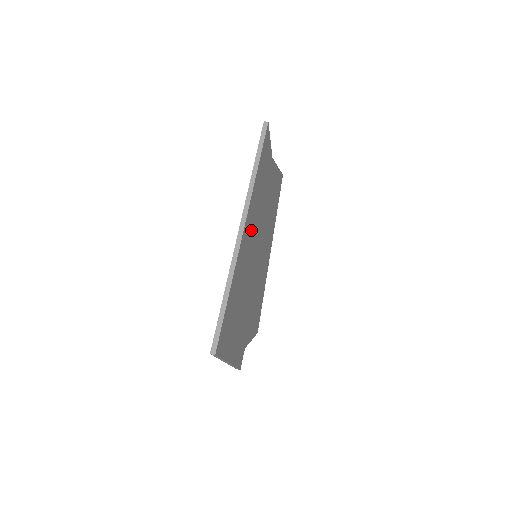
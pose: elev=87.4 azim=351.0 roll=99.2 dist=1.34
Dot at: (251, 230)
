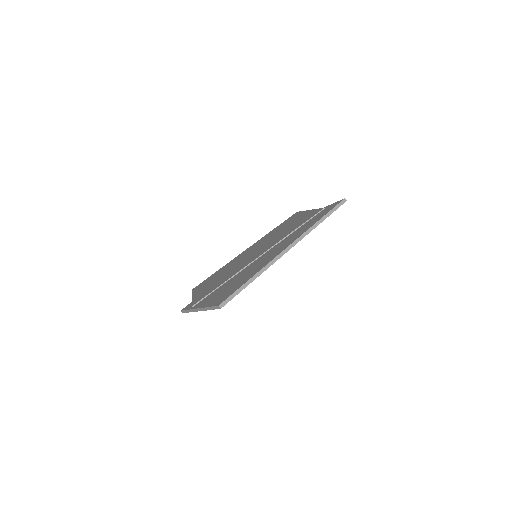
Dot at: occluded
